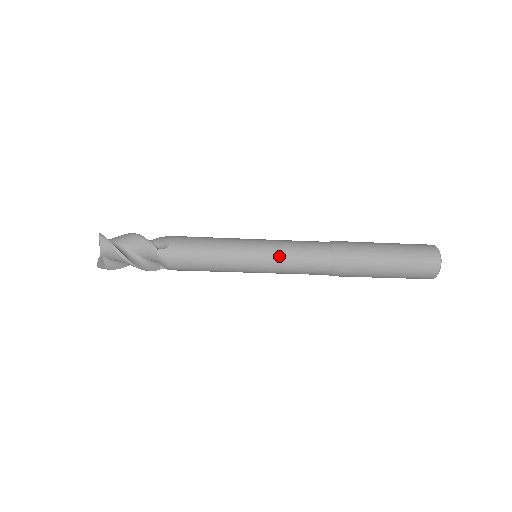
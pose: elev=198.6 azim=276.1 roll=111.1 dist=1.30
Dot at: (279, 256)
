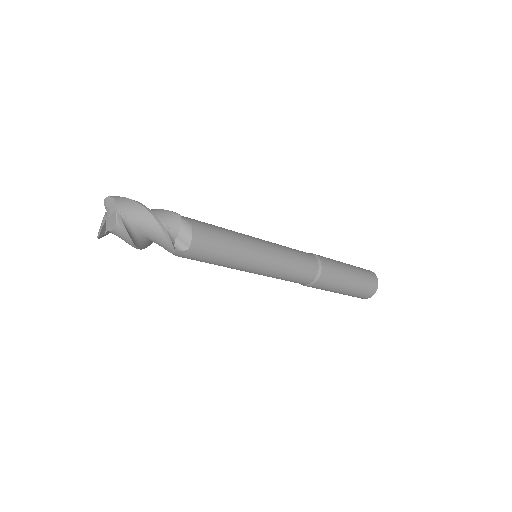
Dot at: (275, 275)
